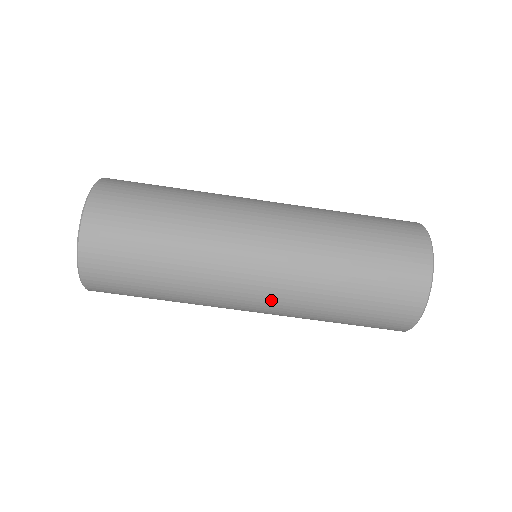
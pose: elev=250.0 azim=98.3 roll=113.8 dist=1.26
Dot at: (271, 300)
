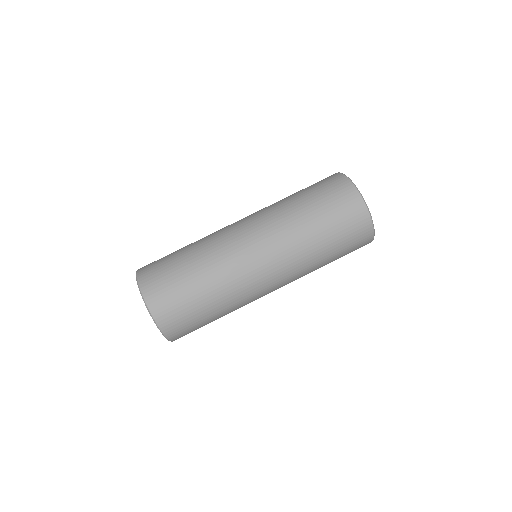
Dot at: (263, 235)
